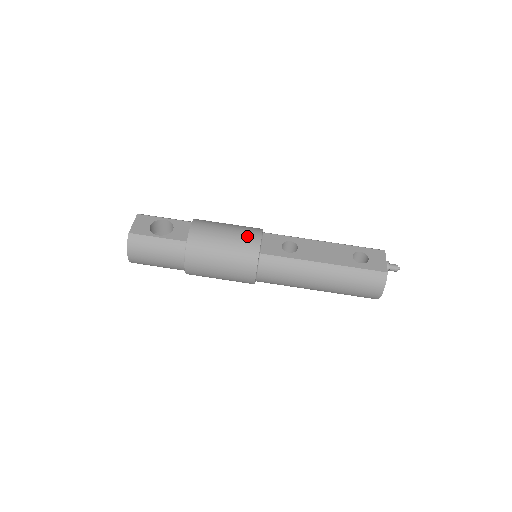
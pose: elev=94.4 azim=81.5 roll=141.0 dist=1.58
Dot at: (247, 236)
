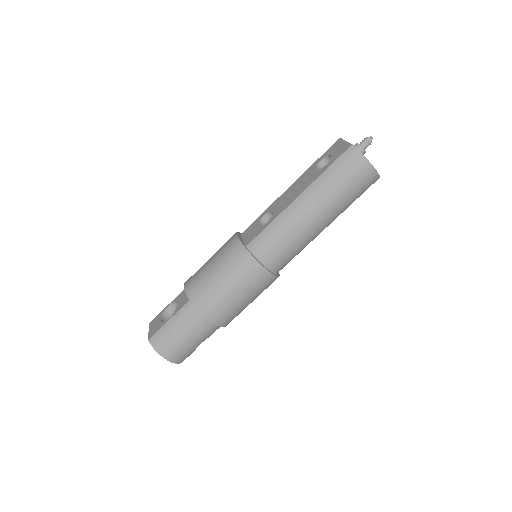
Dot at: (226, 246)
